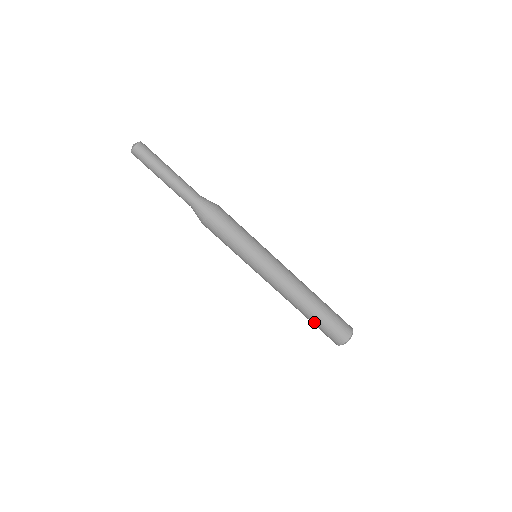
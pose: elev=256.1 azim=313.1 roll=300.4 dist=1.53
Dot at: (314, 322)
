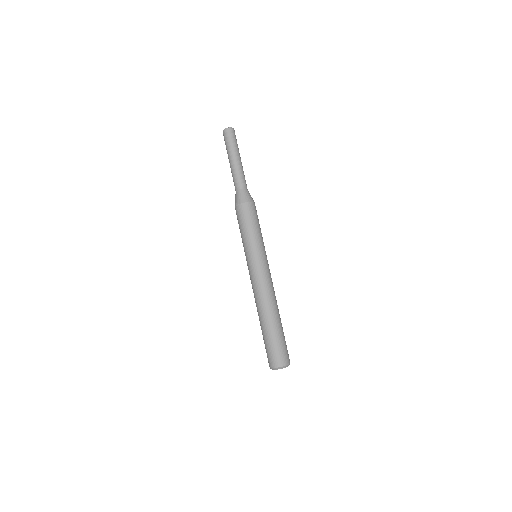
Dot at: (275, 332)
